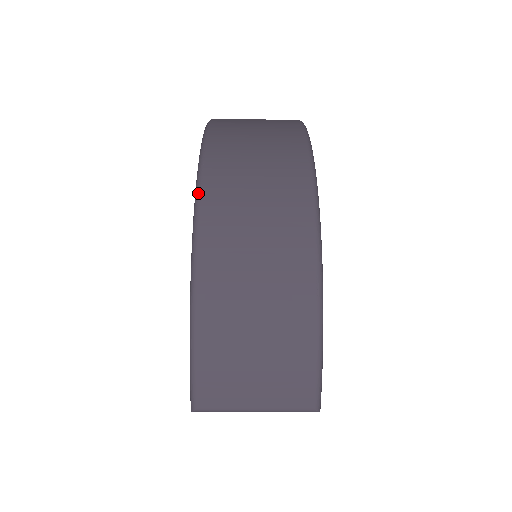
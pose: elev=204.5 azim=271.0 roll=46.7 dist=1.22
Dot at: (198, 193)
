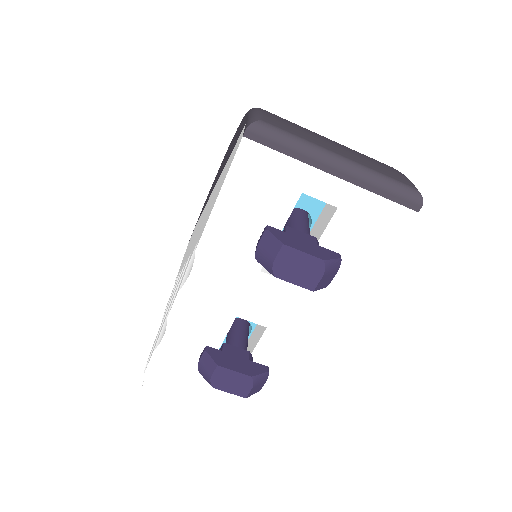
Dot at: occluded
